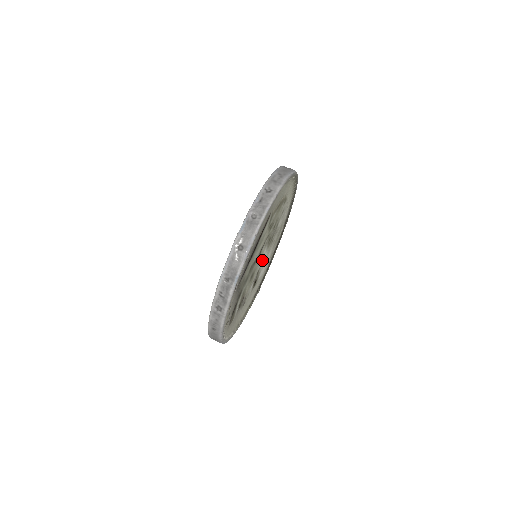
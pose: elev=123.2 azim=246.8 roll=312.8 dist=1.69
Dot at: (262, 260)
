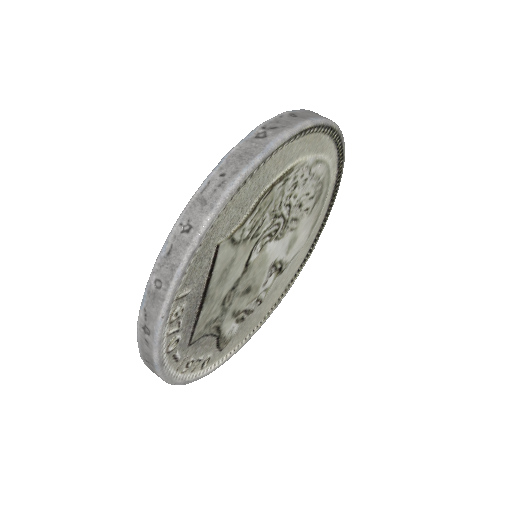
Dot at: (274, 253)
